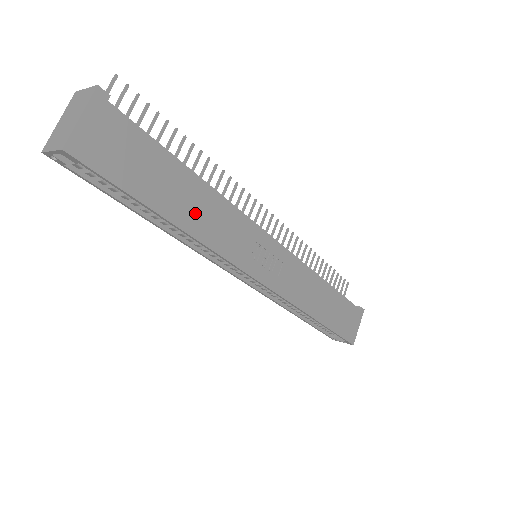
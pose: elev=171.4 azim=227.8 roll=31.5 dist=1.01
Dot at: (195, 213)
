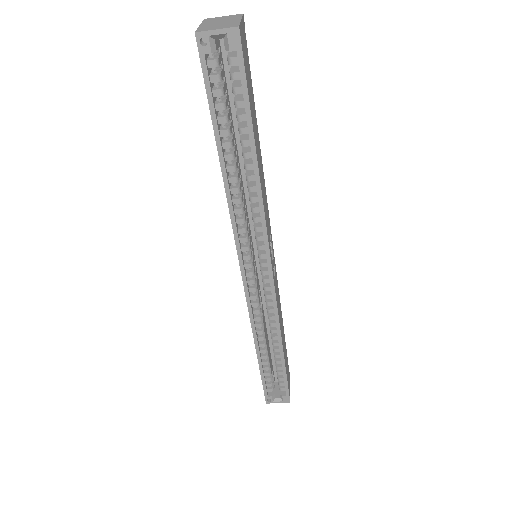
Dot at: (260, 166)
